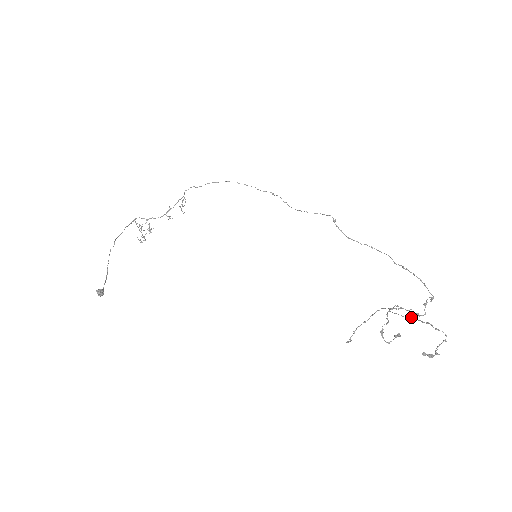
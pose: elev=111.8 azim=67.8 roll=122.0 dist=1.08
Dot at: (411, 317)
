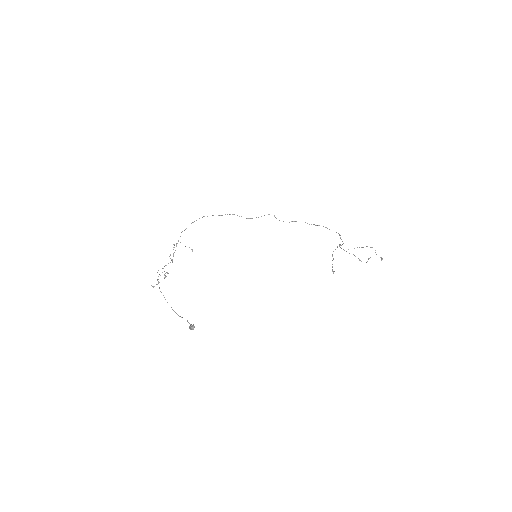
Dot at: occluded
